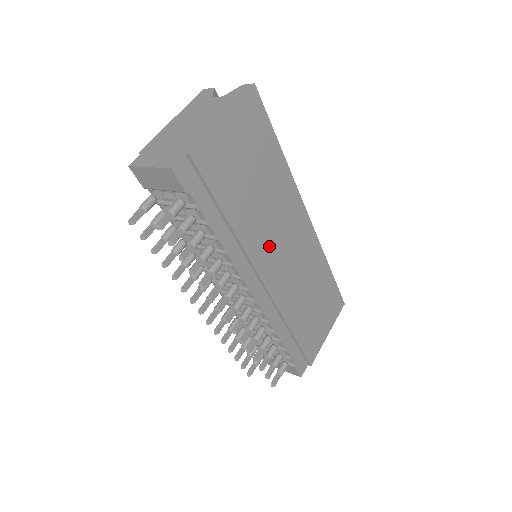
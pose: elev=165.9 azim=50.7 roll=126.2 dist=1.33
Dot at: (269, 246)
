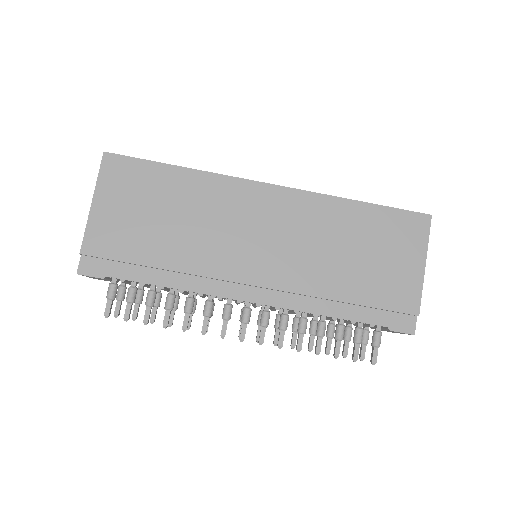
Dot at: (231, 250)
